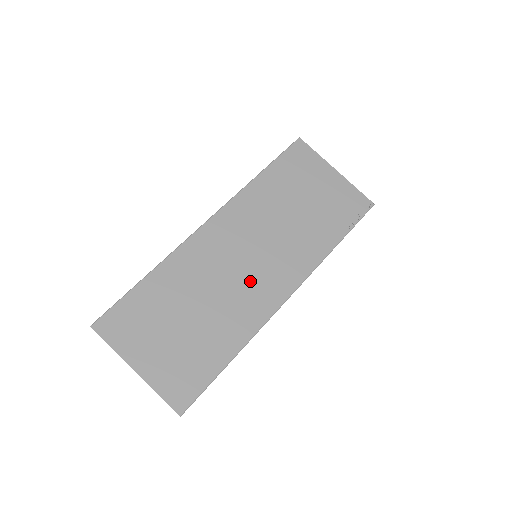
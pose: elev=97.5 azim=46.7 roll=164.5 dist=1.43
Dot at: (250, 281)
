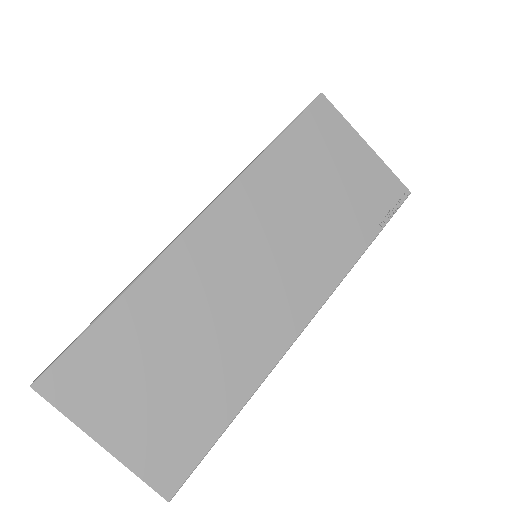
Dot at: (258, 304)
